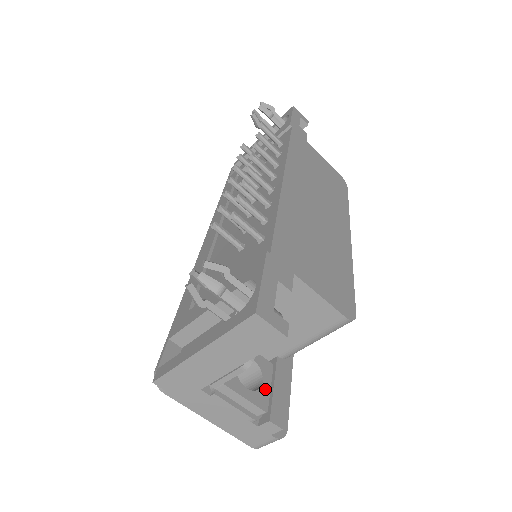
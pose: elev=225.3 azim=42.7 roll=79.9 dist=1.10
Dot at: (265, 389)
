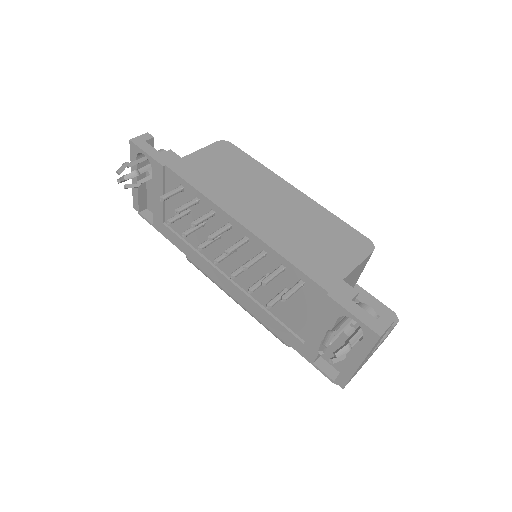
Dot at: occluded
